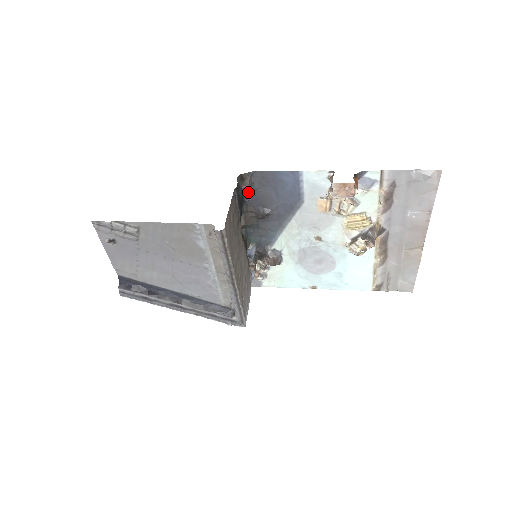
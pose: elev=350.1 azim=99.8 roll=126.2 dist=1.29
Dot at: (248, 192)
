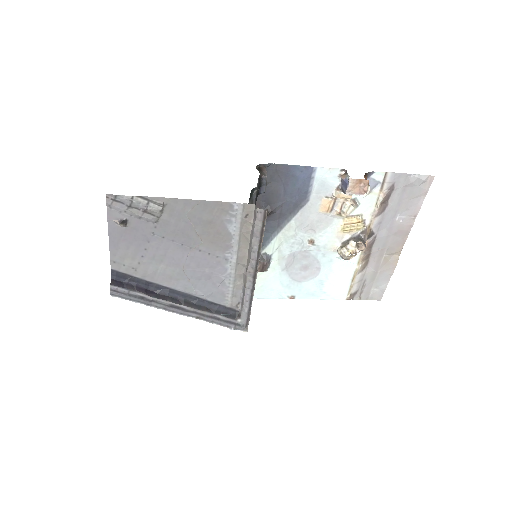
Dot at: (266, 183)
